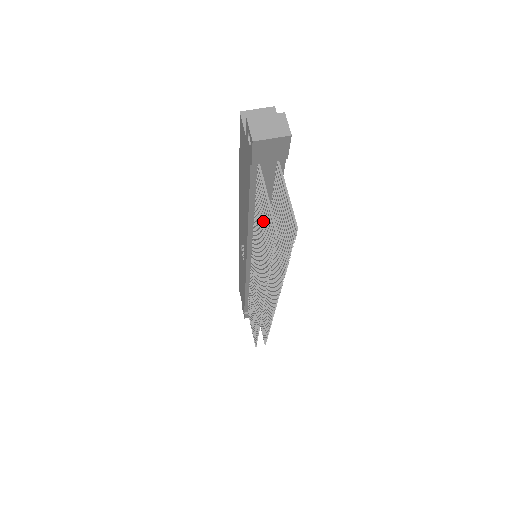
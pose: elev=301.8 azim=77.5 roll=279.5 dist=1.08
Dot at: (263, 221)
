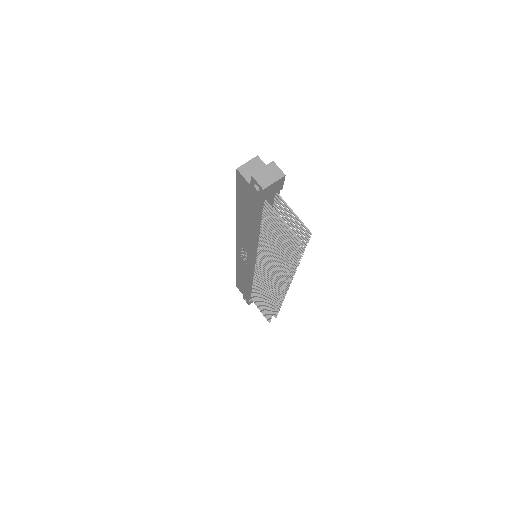
Dot at: (277, 235)
